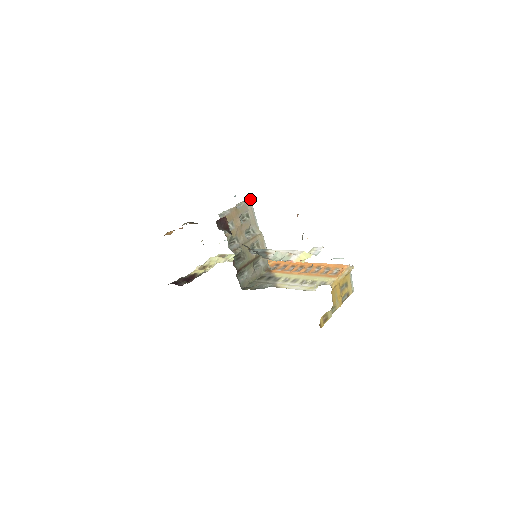
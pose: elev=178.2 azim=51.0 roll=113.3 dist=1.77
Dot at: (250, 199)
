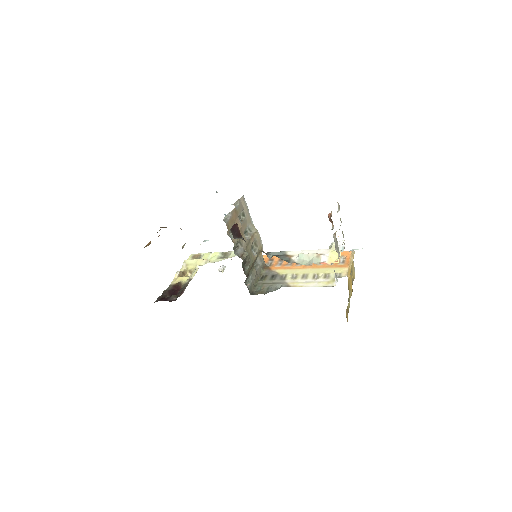
Dot at: (243, 196)
